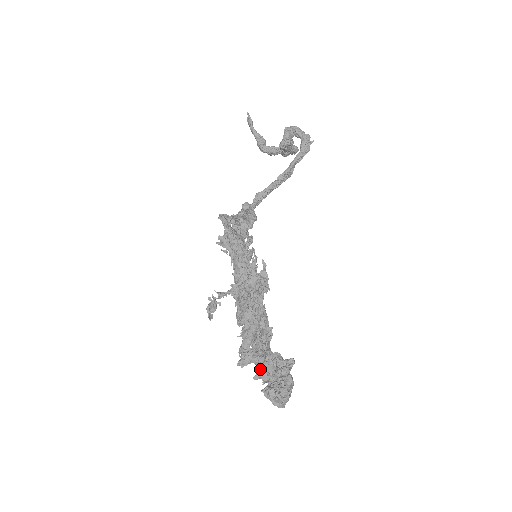
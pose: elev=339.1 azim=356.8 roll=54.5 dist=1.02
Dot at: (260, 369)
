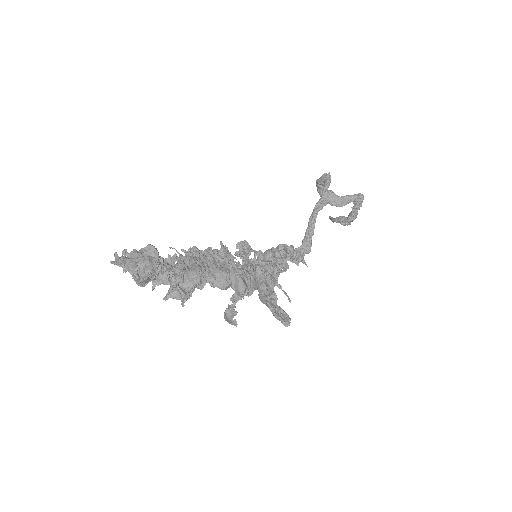
Dot at: occluded
